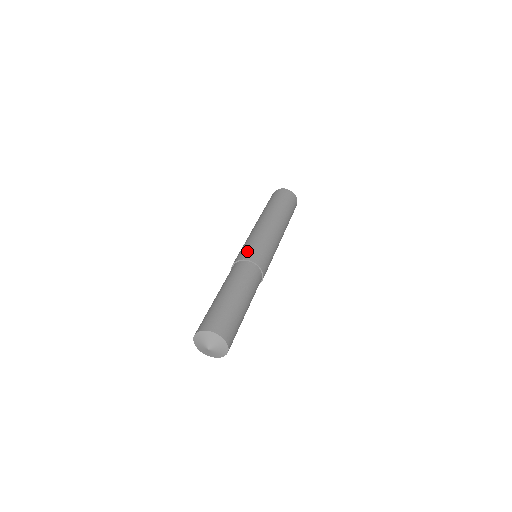
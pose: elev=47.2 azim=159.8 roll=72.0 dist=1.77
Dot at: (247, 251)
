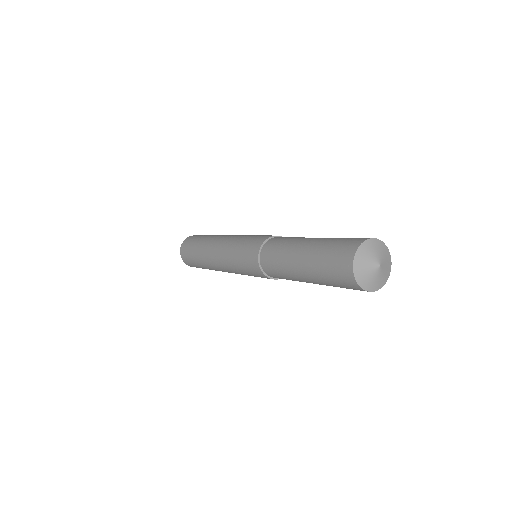
Dot at: (258, 237)
